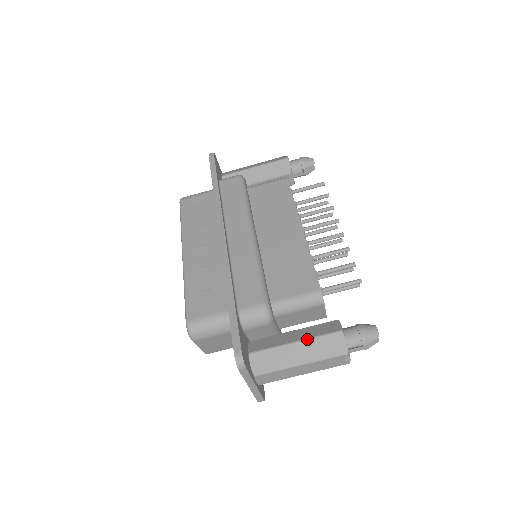
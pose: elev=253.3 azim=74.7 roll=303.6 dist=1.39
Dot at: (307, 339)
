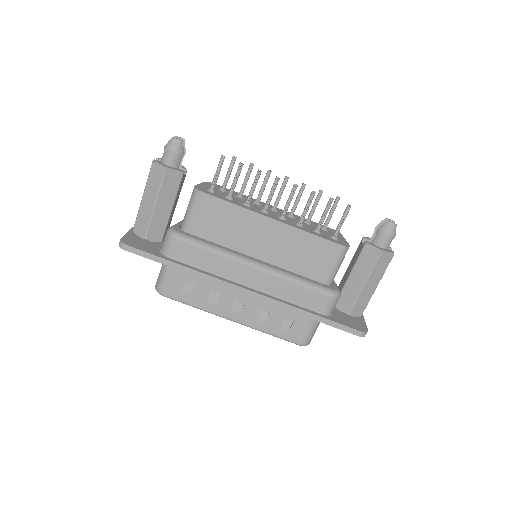
Dot at: (369, 276)
